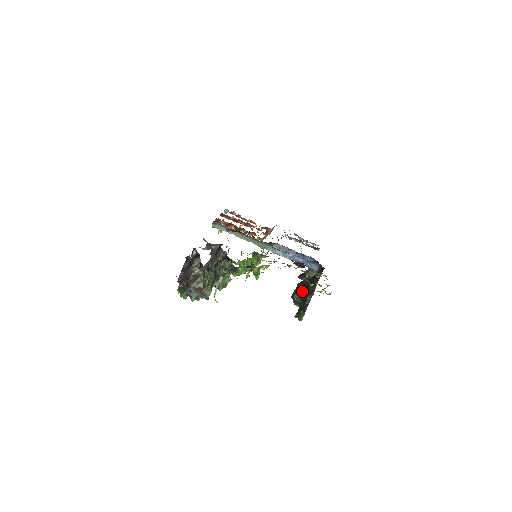
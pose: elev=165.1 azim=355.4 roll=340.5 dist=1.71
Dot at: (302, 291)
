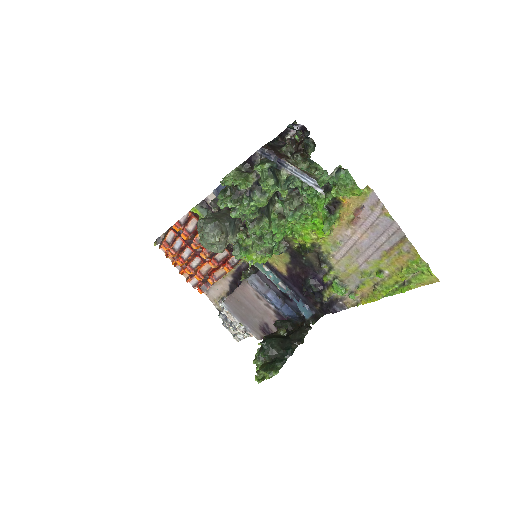
Dot at: (280, 338)
